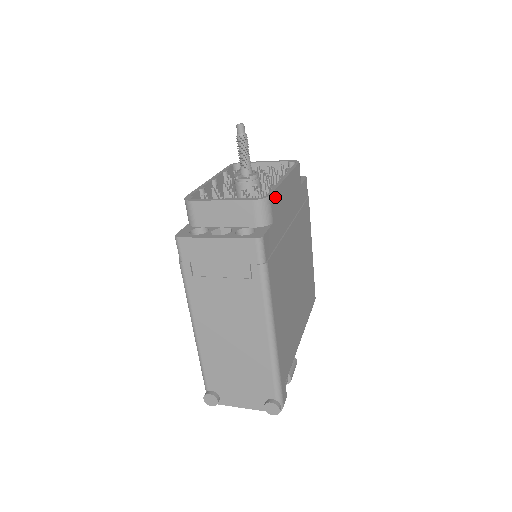
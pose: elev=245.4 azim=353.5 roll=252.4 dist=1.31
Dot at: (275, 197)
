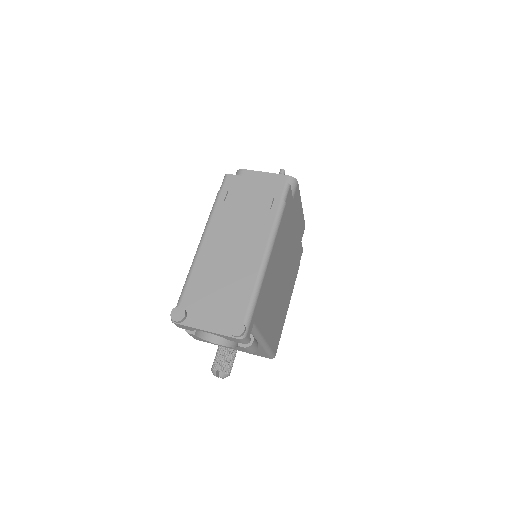
Dot at: (298, 192)
